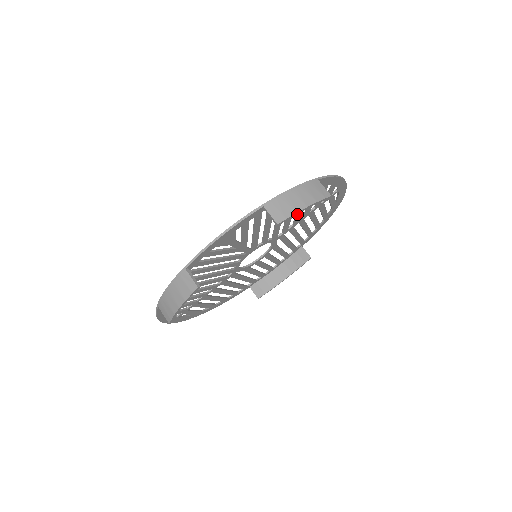
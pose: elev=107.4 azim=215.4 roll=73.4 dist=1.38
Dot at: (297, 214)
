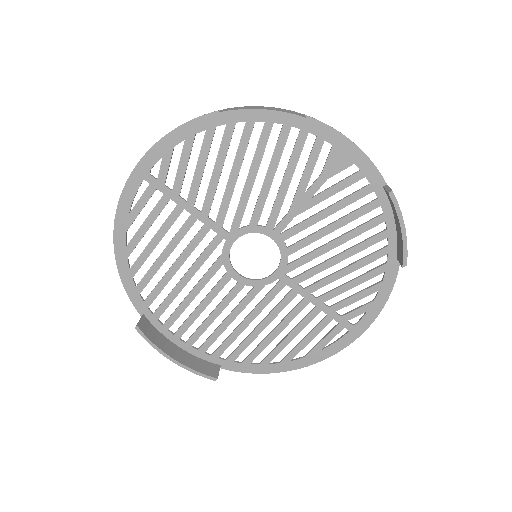
Dot at: (332, 275)
